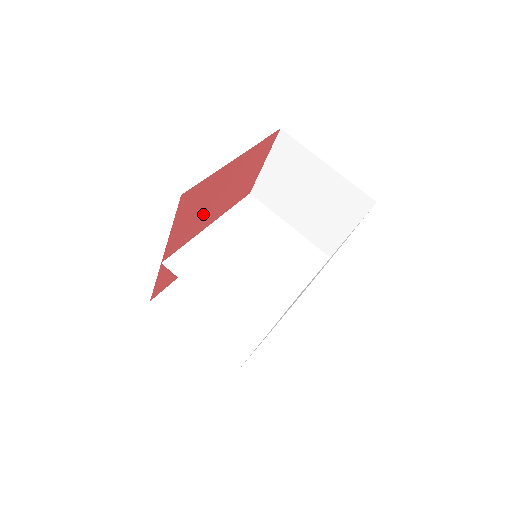
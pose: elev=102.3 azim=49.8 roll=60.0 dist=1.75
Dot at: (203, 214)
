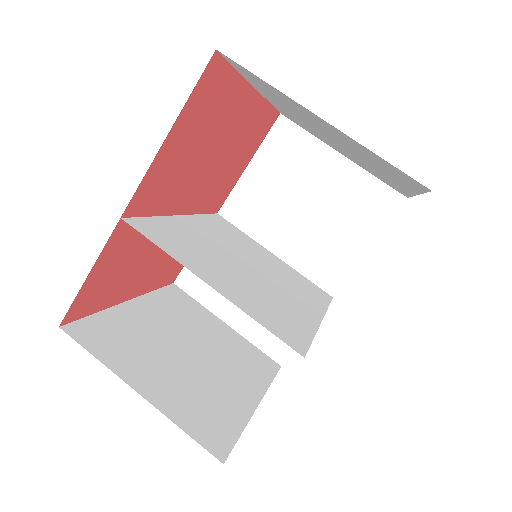
Dot at: (191, 169)
